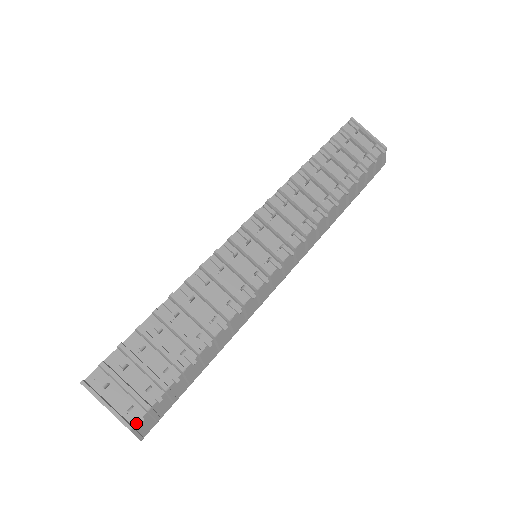
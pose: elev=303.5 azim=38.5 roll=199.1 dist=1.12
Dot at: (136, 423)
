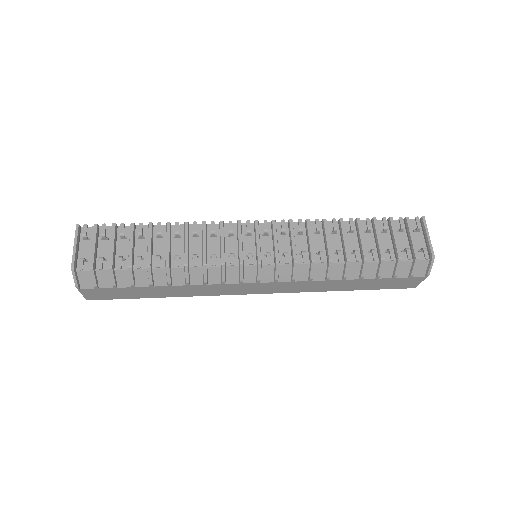
Dot at: (79, 270)
